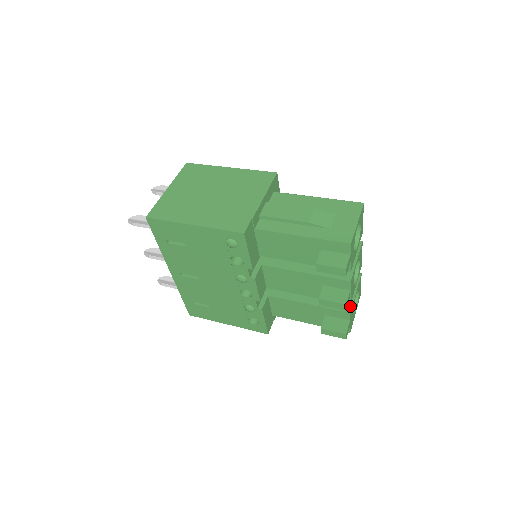
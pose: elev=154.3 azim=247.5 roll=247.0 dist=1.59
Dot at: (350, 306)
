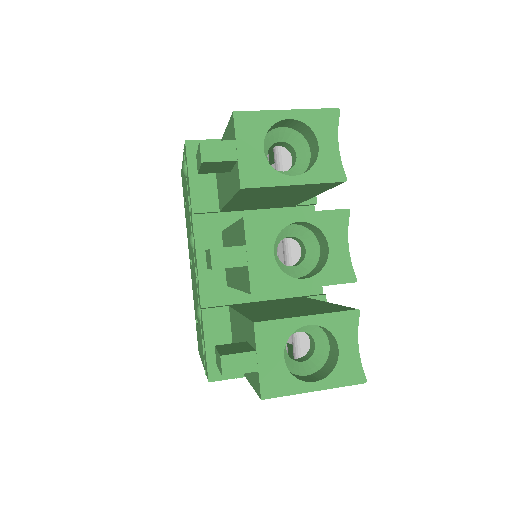
Dot at: (269, 319)
